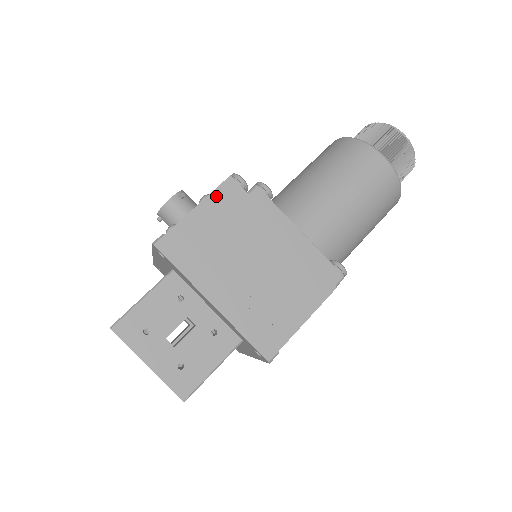
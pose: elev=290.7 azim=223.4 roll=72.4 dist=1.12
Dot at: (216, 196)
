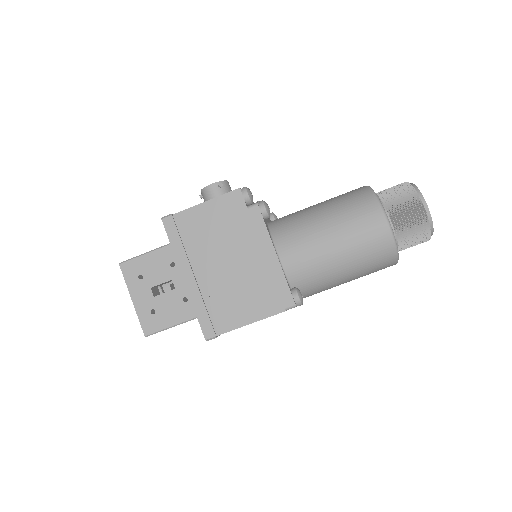
Dot at: (222, 200)
